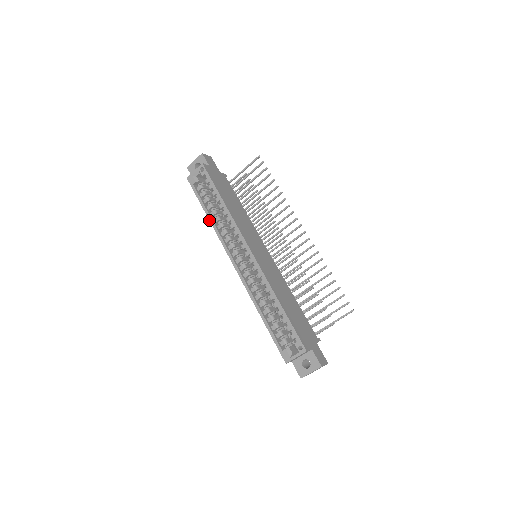
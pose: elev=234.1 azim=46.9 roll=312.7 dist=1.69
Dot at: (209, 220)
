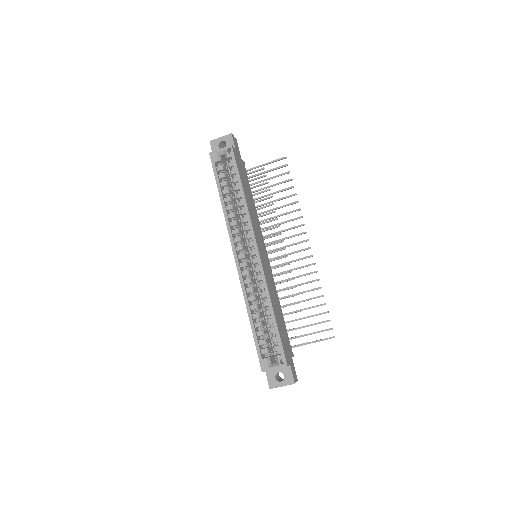
Dot at: (222, 205)
